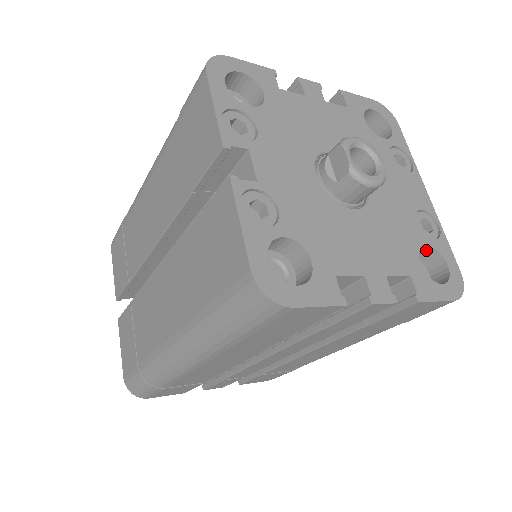
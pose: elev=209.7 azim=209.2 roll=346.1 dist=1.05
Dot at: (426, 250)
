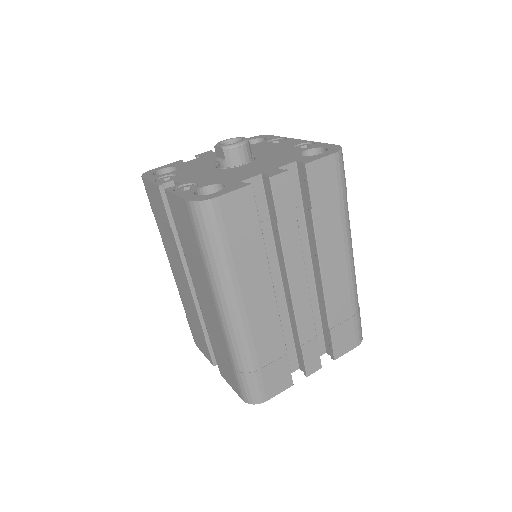
Dot at: (310, 154)
